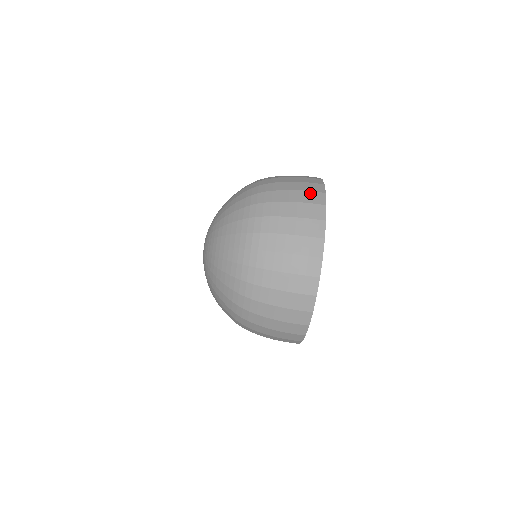
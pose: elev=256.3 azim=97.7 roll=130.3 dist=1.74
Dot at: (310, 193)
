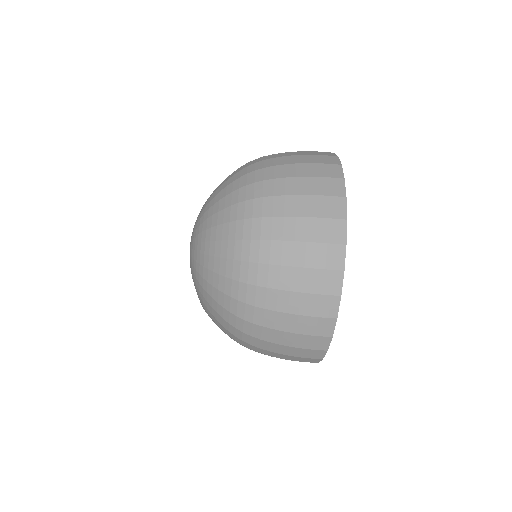
Dot at: (319, 156)
